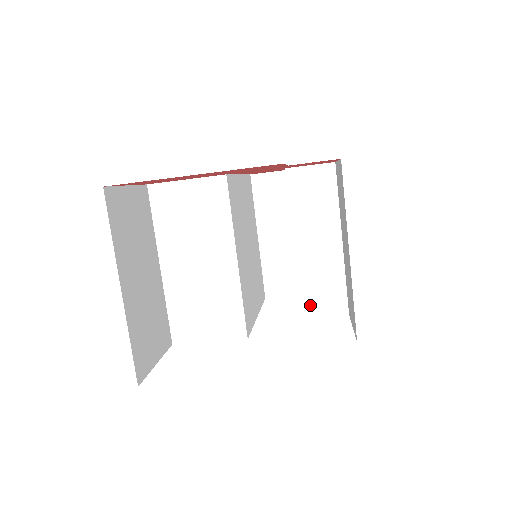
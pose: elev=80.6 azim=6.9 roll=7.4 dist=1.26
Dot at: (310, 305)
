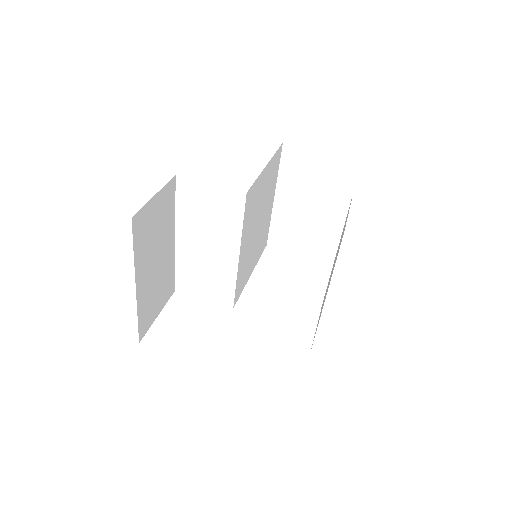
Dot at: (294, 288)
